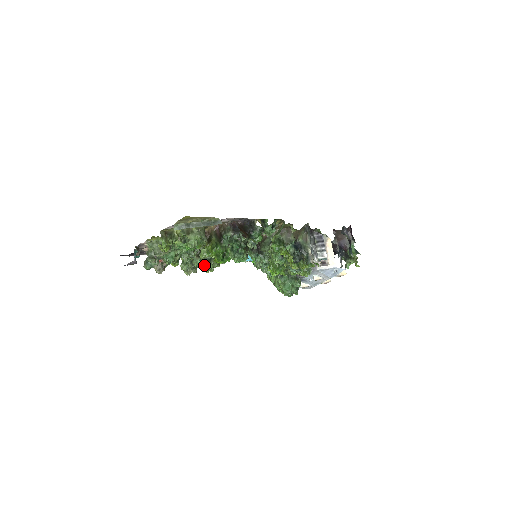
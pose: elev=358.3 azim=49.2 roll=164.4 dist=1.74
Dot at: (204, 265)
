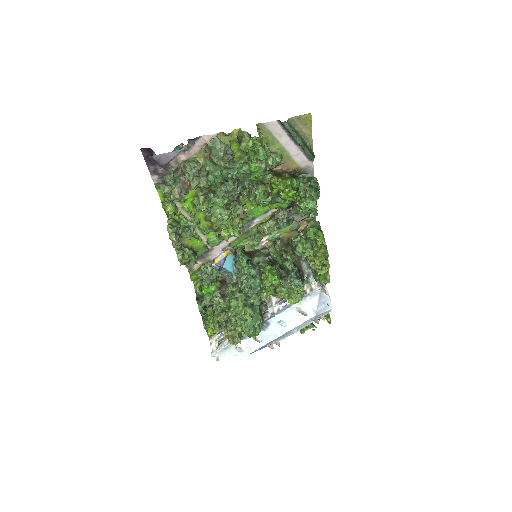
Dot at: (181, 249)
